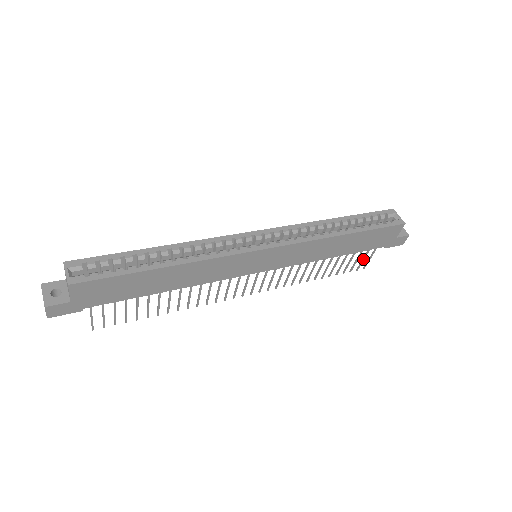
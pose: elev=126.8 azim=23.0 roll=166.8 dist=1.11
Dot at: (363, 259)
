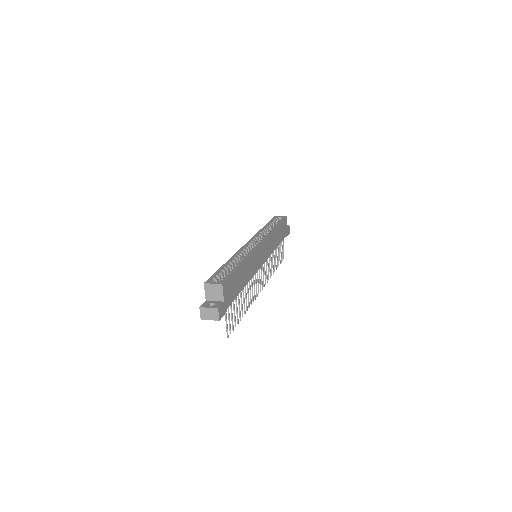
Dot at: (282, 250)
